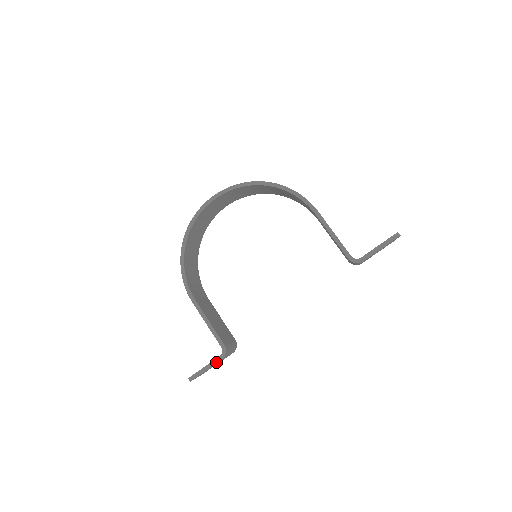
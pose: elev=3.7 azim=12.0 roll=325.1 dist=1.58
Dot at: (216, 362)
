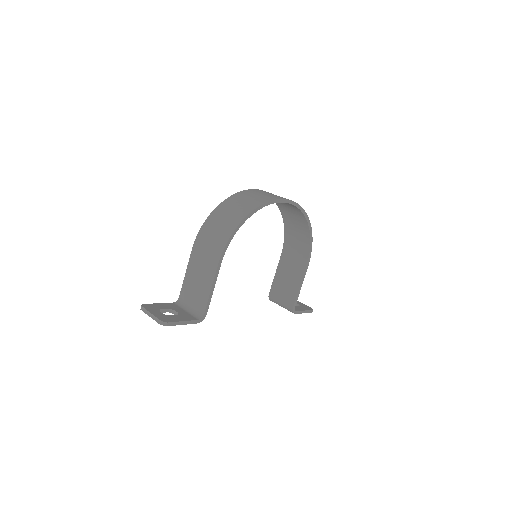
Dot at: (192, 323)
